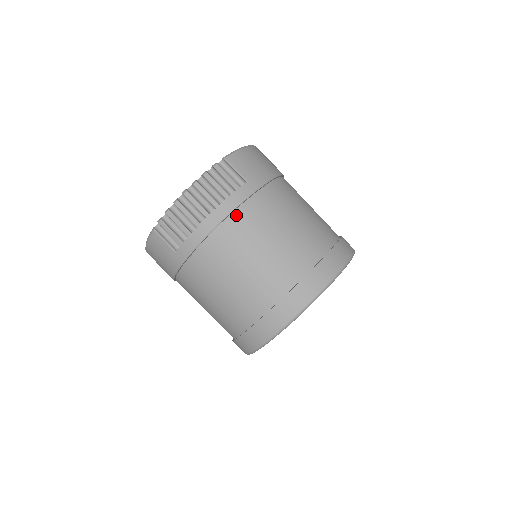
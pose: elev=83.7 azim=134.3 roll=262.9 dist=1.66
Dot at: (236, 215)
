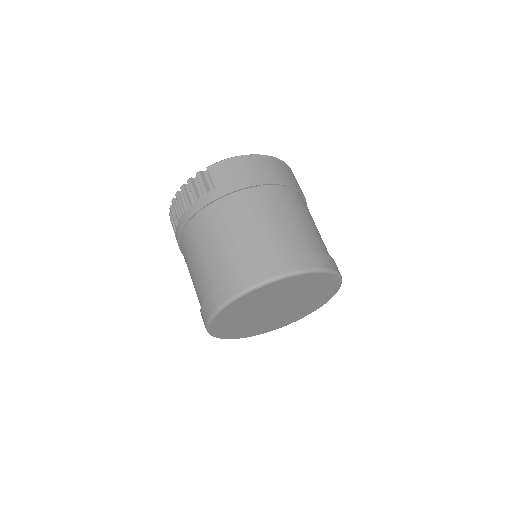
Dot at: (198, 217)
